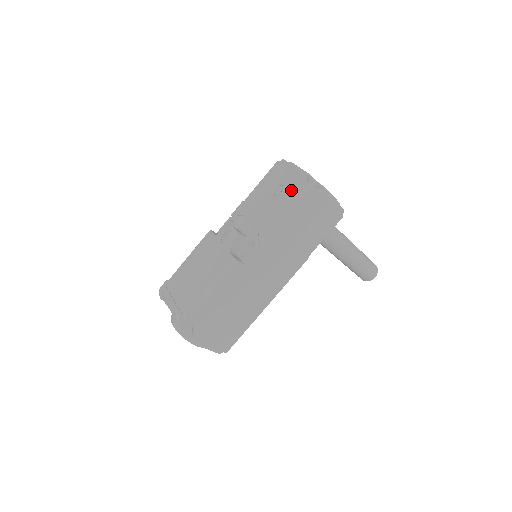
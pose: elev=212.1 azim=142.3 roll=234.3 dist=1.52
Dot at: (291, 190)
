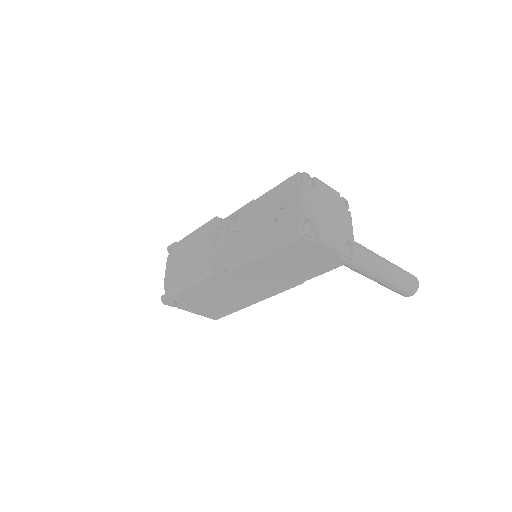
Dot at: (285, 227)
